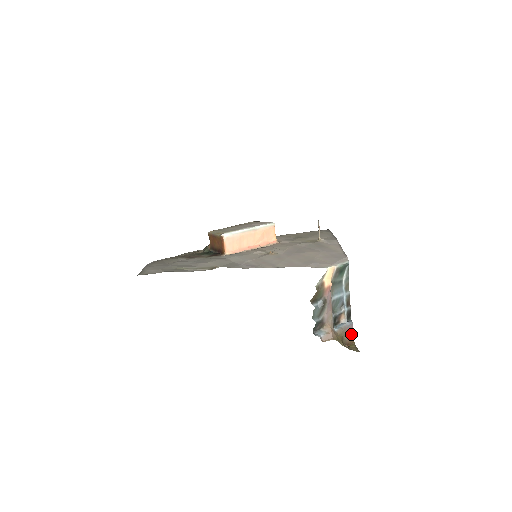
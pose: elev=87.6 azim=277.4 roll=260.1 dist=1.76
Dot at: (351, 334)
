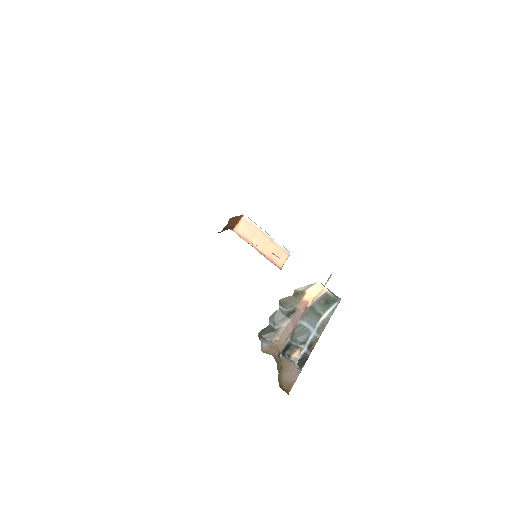
Dot at: (292, 379)
